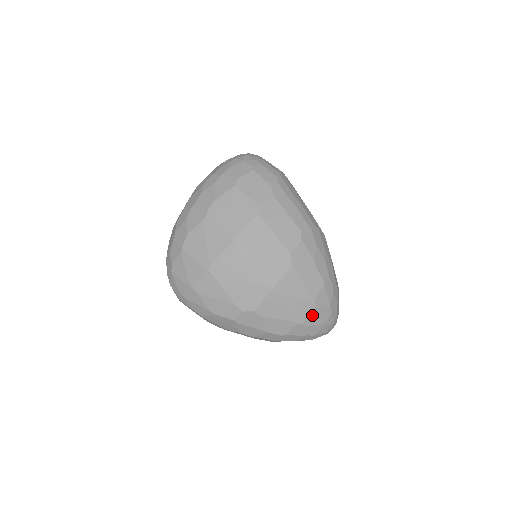
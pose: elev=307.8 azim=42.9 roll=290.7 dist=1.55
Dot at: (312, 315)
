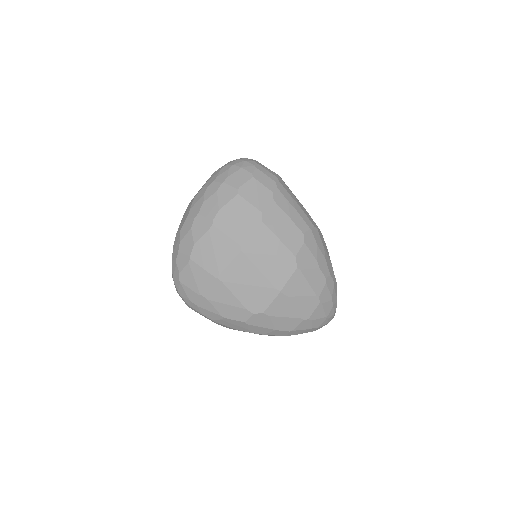
Dot at: (316, 310)
